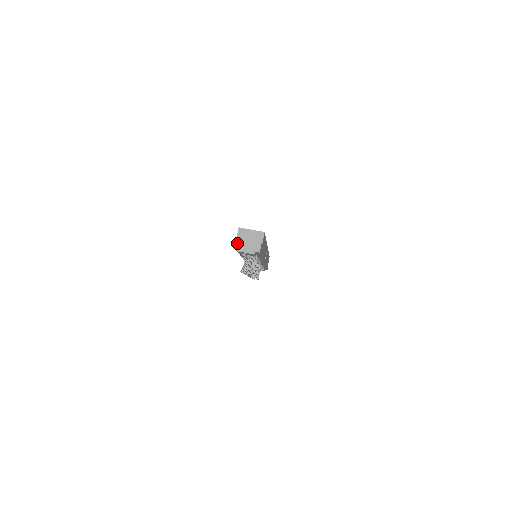
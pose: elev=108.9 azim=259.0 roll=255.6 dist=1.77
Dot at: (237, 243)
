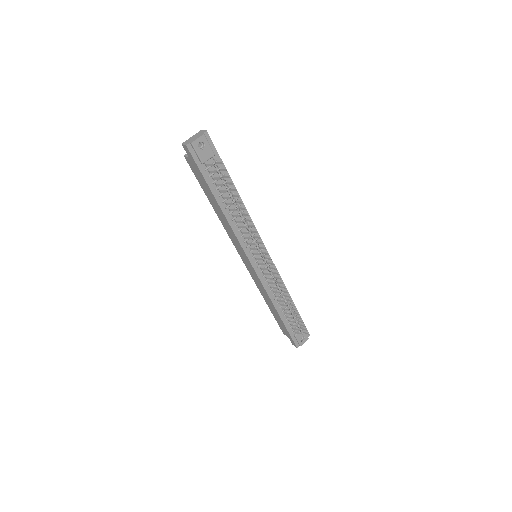
Dot at: (186, 143)
